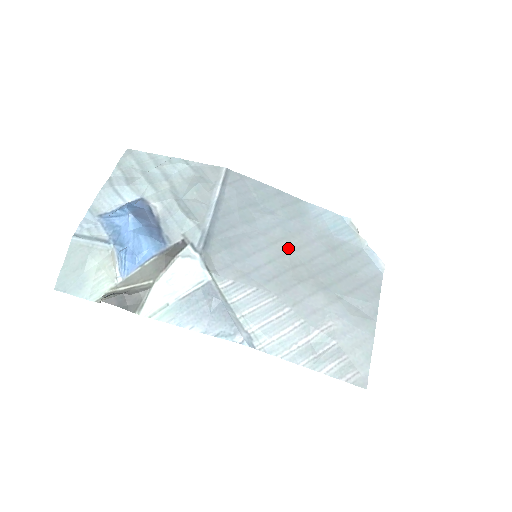
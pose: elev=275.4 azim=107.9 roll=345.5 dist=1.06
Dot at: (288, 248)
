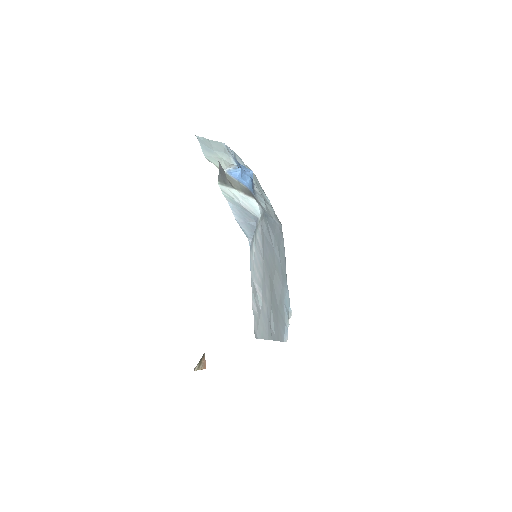
Dot at: (275, 270)
